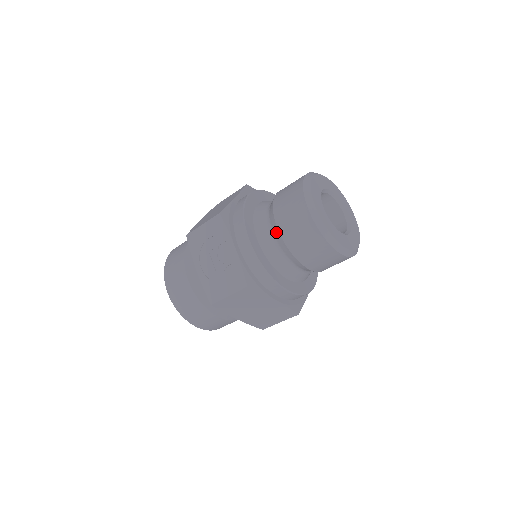
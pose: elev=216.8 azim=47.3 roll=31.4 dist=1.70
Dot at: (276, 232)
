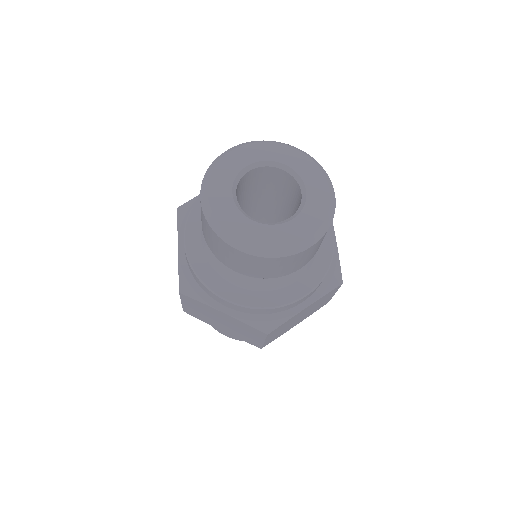
Dot at: occluded
